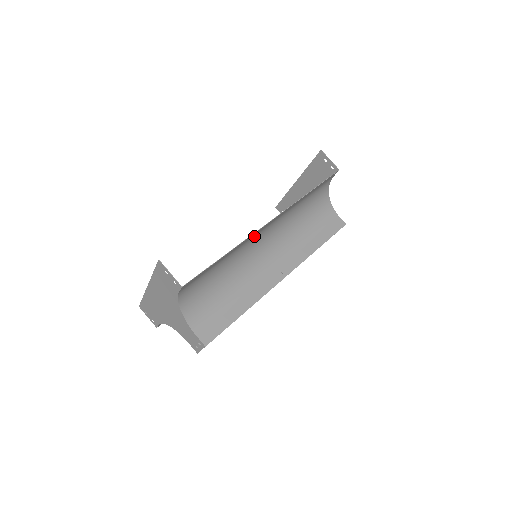
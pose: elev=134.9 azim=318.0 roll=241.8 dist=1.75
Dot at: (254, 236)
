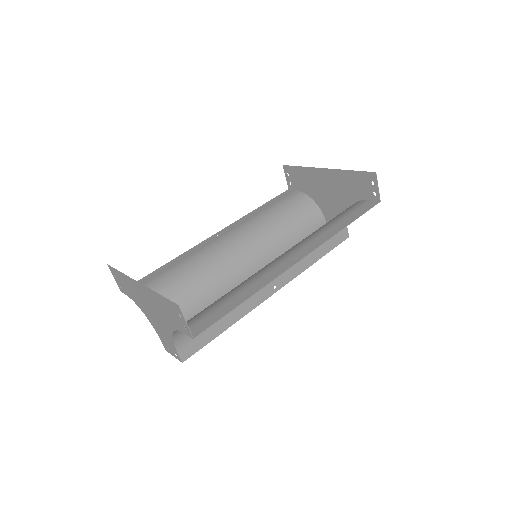
Dot at: (274, 266)
